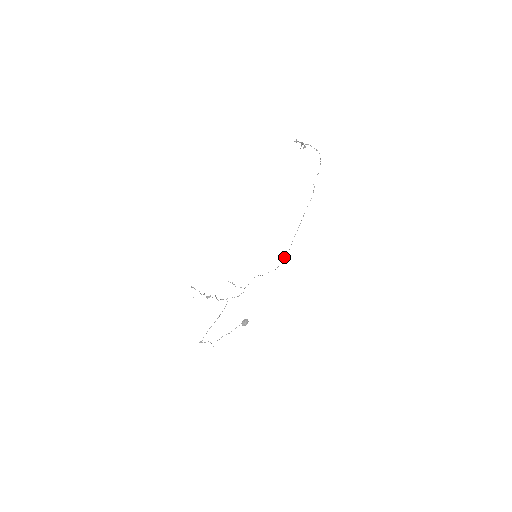
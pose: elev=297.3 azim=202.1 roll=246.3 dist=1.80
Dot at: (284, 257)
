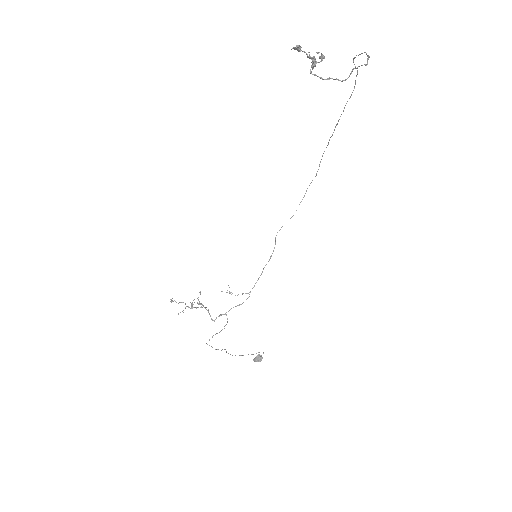
Dot at: occluded
